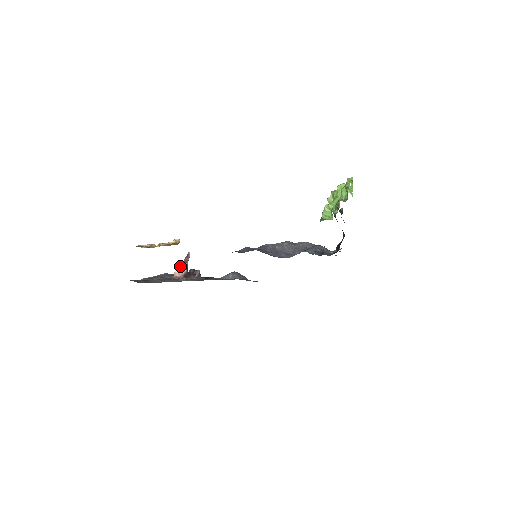
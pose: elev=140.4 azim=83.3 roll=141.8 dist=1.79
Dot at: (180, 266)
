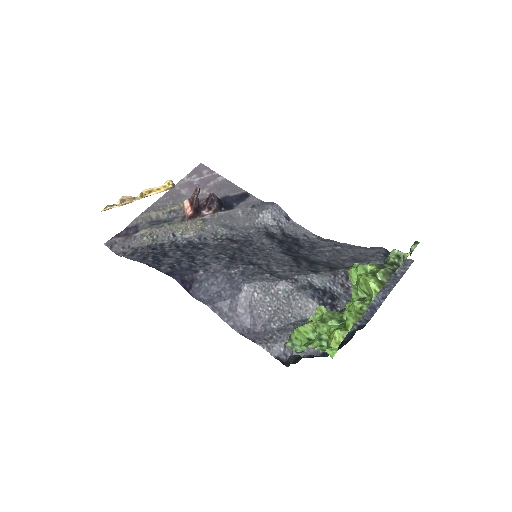
Dot at: (189, 198)
